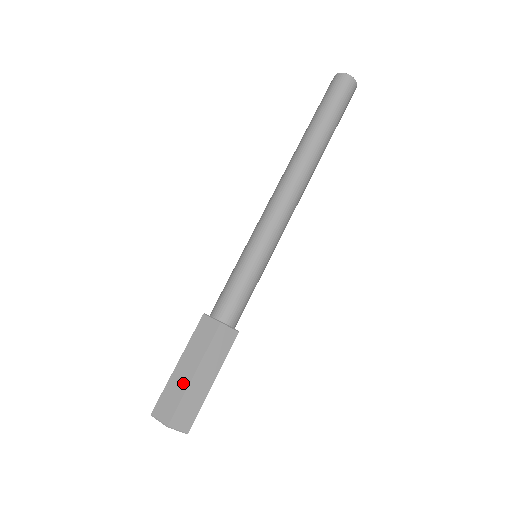
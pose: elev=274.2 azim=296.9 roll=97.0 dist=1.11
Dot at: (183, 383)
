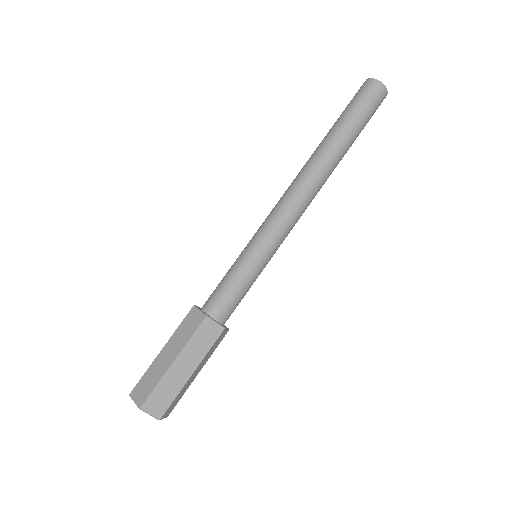
Dot at: (162, 369)
